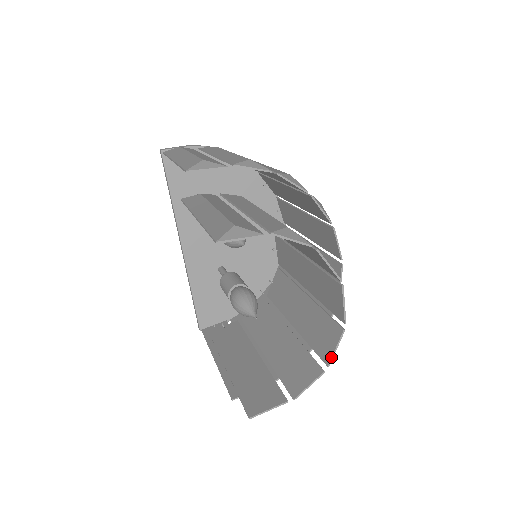
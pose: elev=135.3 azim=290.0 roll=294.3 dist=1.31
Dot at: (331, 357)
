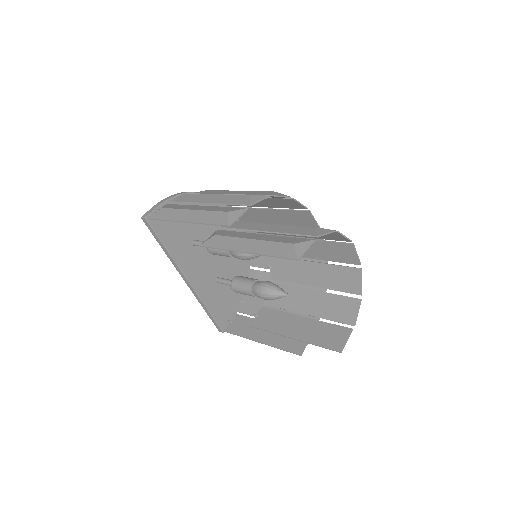
Dot at: (361, 289)
